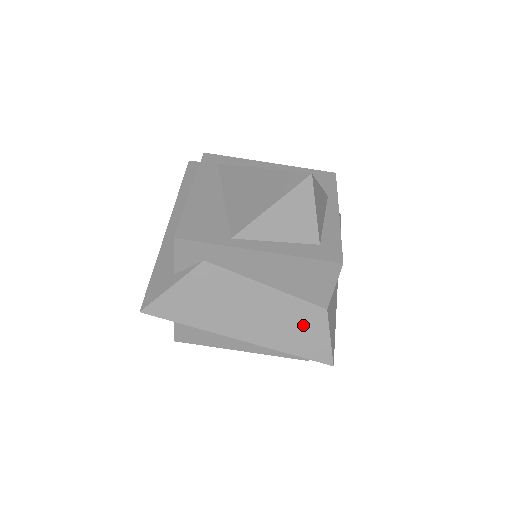
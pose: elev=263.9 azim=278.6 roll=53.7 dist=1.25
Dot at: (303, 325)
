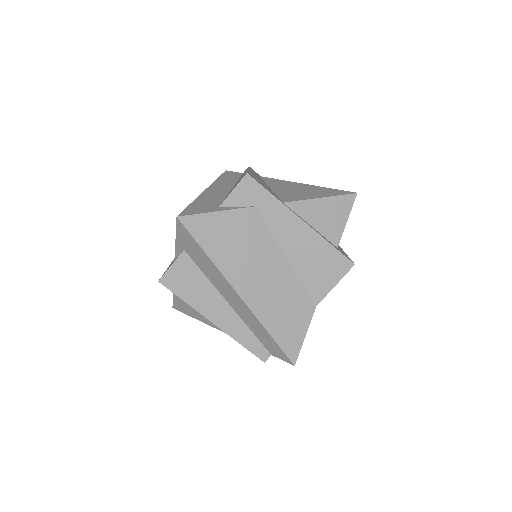
Dot at: (292, 310)
